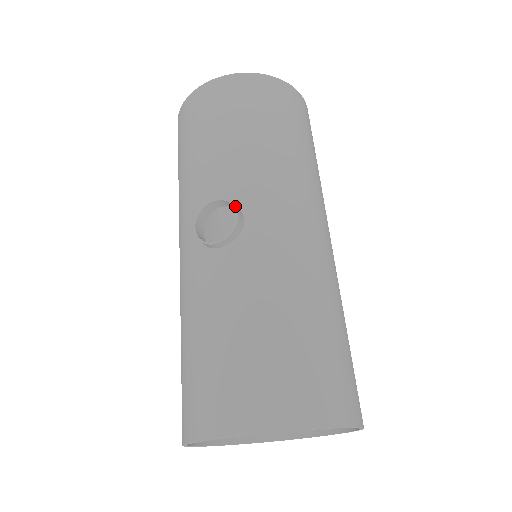
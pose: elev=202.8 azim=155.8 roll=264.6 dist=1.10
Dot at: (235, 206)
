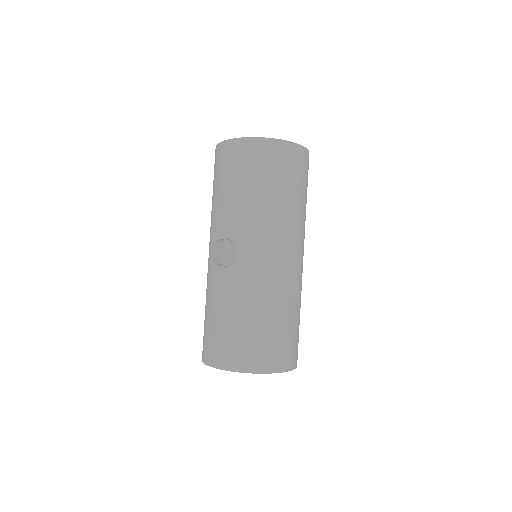
Dot at: (231, 247)
